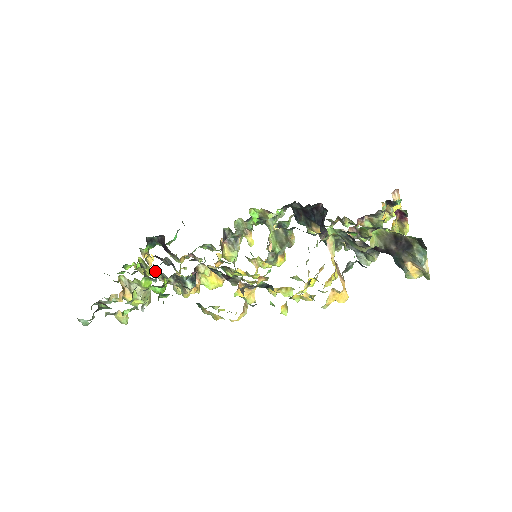
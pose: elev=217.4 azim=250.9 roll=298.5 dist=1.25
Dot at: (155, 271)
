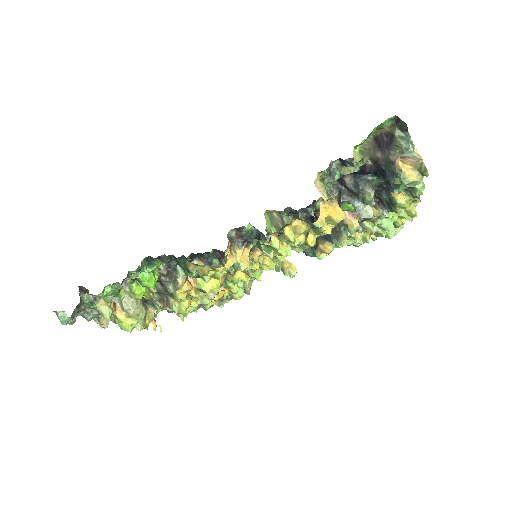
Dot at: occluded
